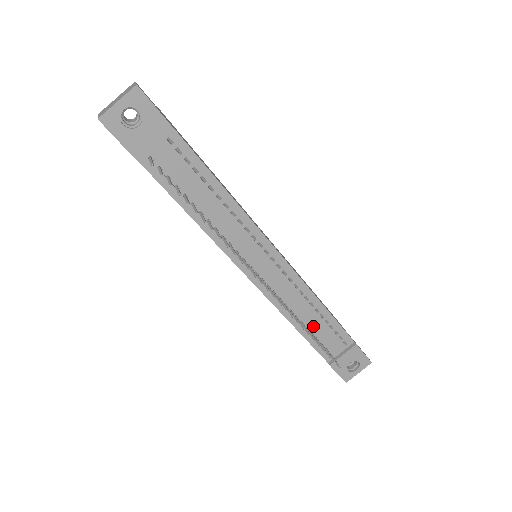
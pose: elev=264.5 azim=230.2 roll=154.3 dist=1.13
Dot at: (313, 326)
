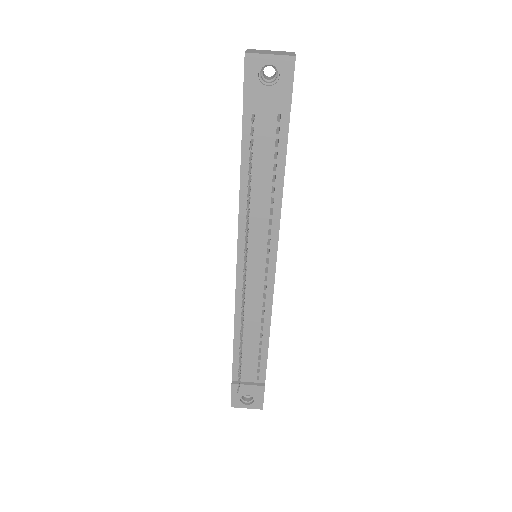
Dot at: (248, 344)
